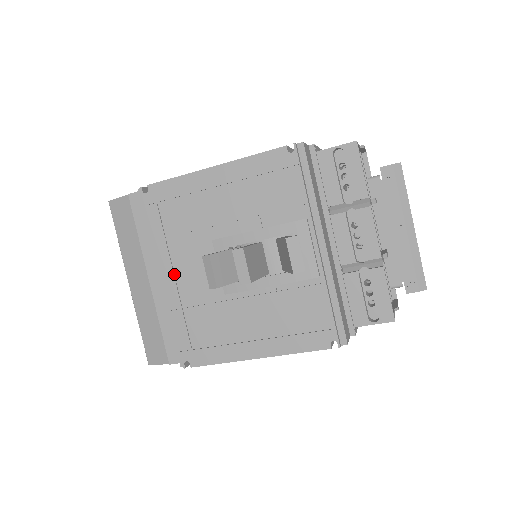
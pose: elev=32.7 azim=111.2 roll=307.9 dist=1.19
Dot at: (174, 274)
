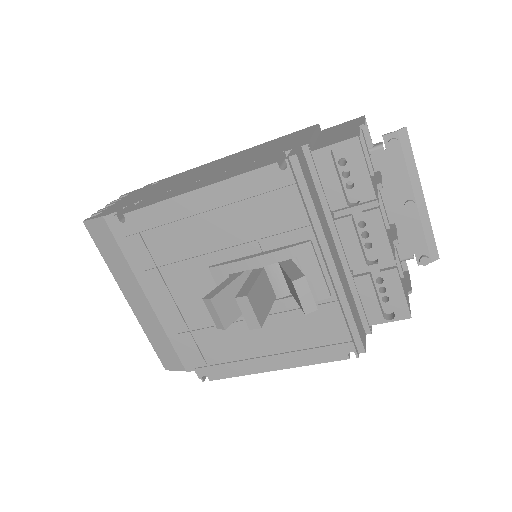
Dot at: (174, 300)
